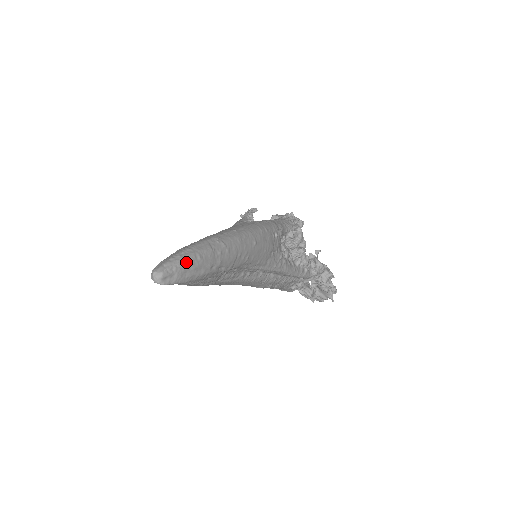
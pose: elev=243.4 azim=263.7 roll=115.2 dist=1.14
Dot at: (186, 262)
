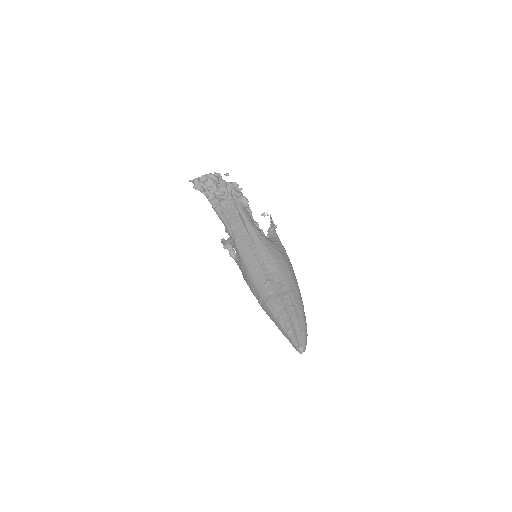
Dot at: (307, 335)
